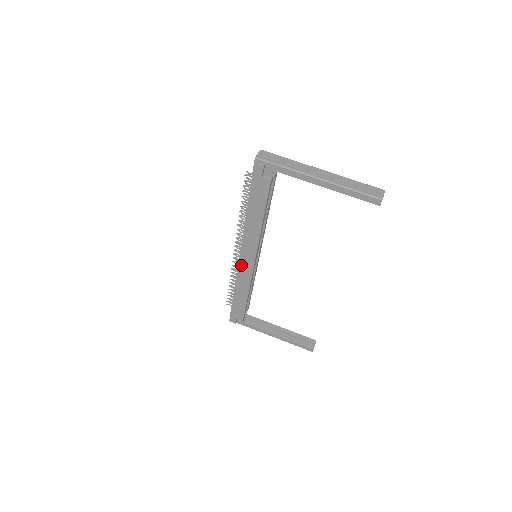
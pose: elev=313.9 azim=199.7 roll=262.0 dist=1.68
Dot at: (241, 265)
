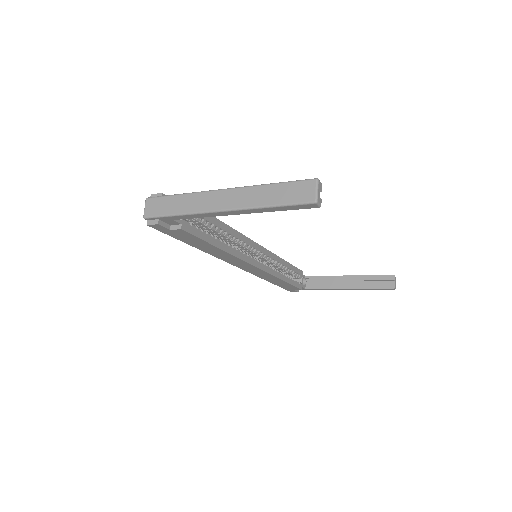
Dot at: (248, 270)
